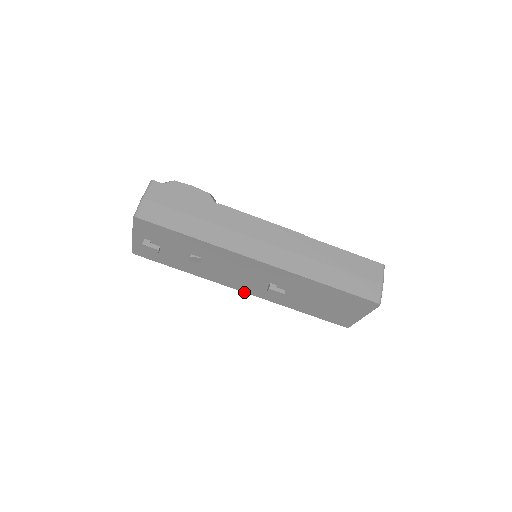
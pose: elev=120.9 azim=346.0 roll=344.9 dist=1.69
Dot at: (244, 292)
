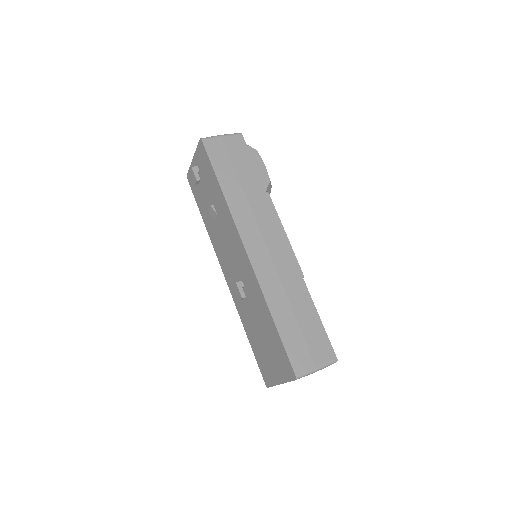
Dot at: (225, 277)
